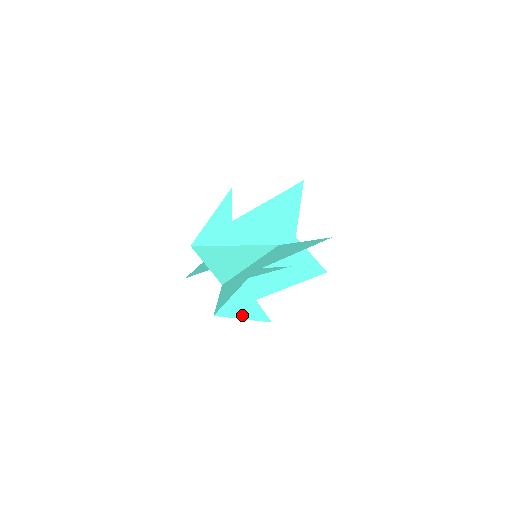
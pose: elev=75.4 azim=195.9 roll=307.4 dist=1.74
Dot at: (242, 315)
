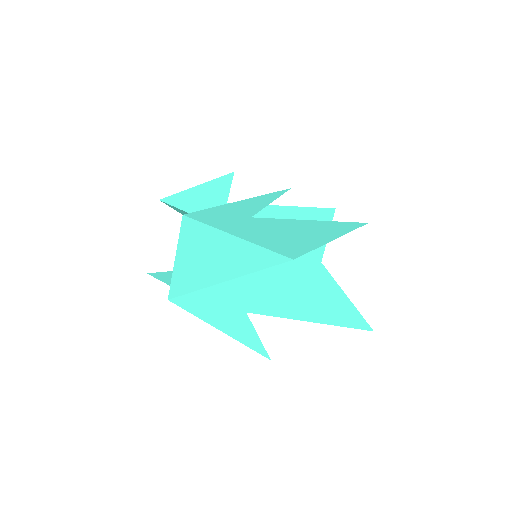
Dot at: (218, 323)
